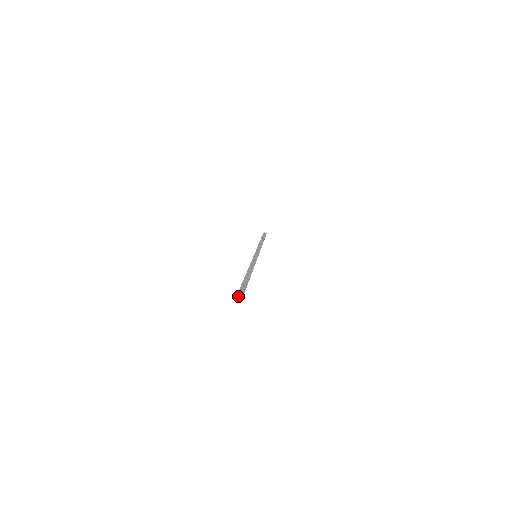
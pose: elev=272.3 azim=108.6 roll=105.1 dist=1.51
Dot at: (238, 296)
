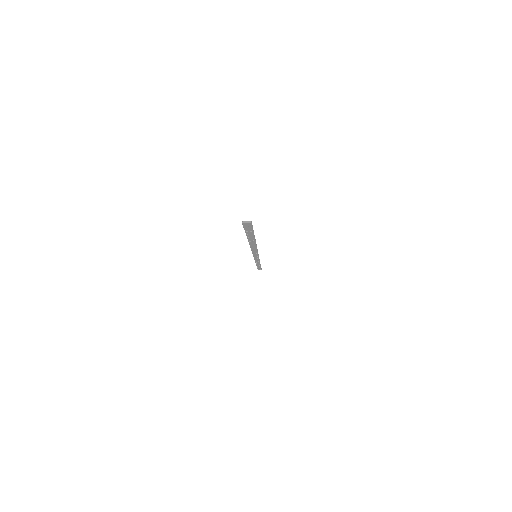
Dot at: occluded
